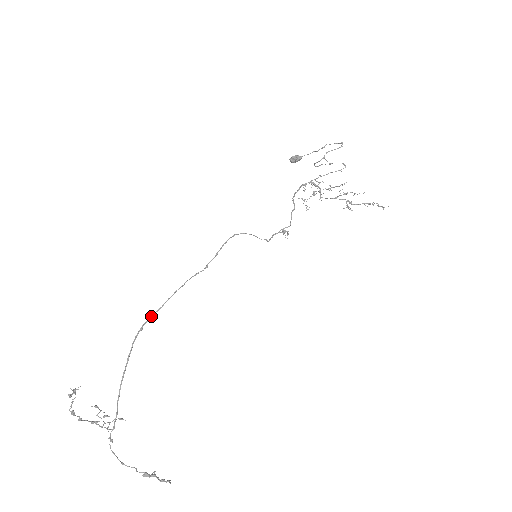
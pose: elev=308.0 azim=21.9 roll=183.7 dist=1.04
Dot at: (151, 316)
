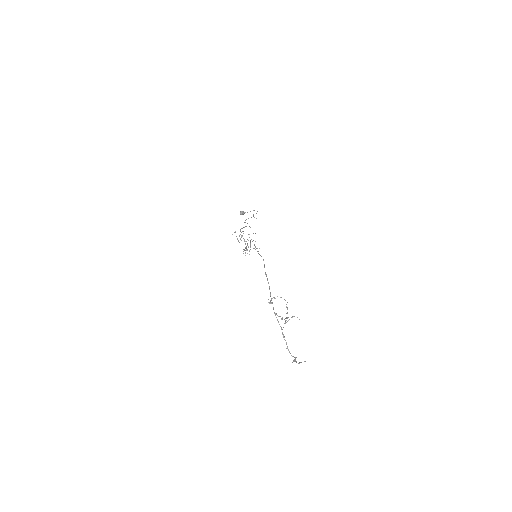
Dot at: occluded
